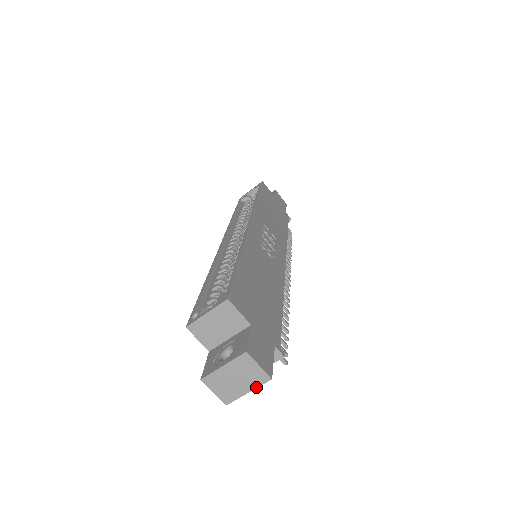
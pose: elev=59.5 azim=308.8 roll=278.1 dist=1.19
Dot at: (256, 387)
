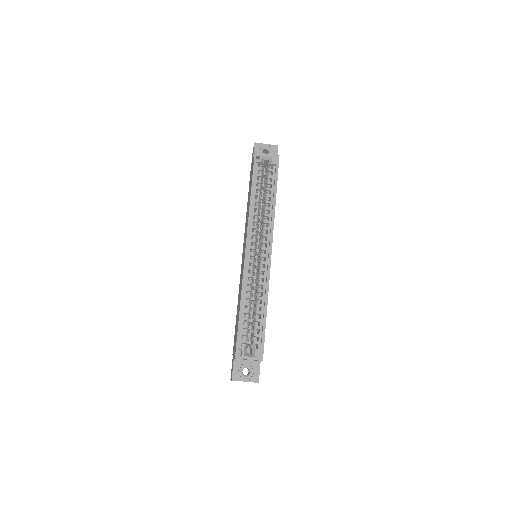
Dot at: occluded
